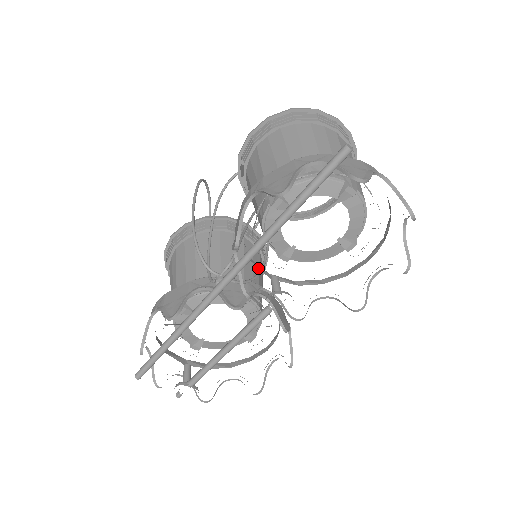
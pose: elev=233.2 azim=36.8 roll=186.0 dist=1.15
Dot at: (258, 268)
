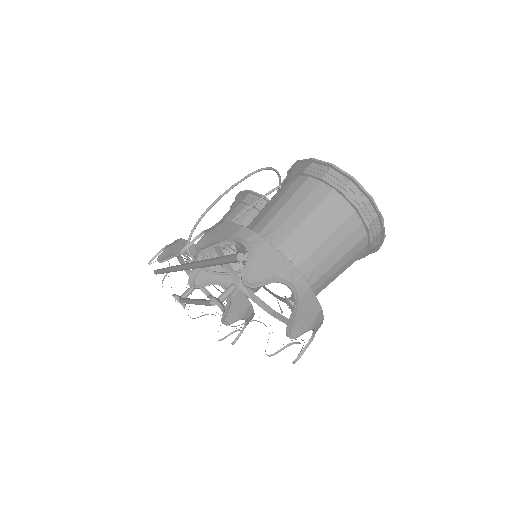
Dot at: occluded
